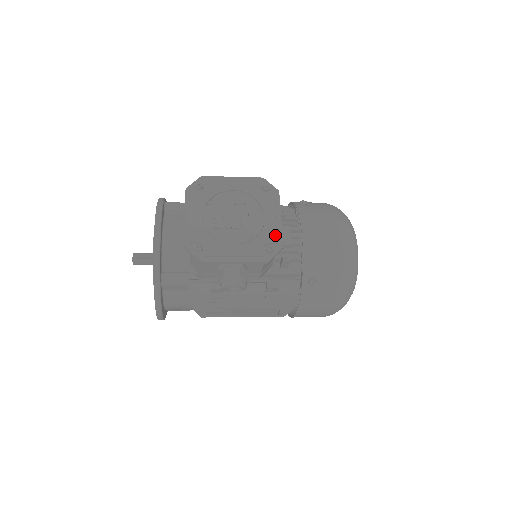
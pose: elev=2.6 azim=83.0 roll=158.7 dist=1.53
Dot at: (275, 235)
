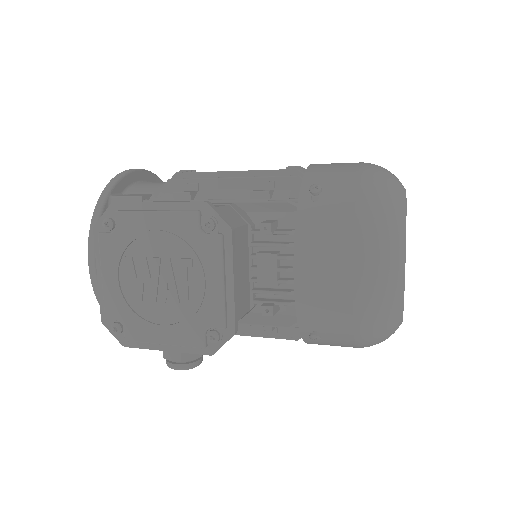
Dot at: (220, 316)
